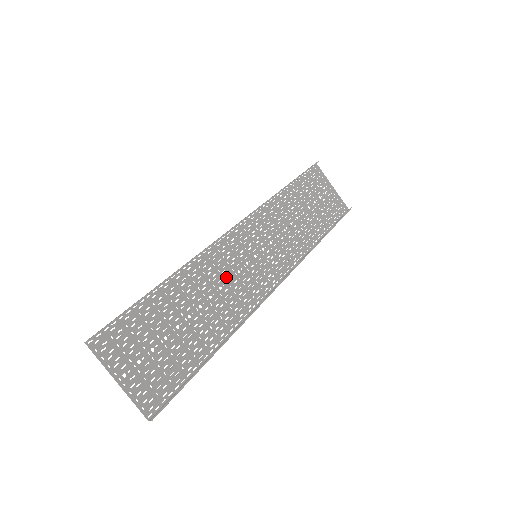
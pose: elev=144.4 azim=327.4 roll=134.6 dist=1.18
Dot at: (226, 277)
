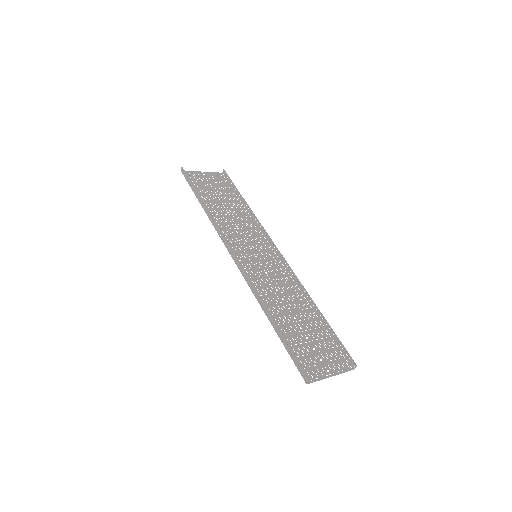
Dot at: (269, 283)
